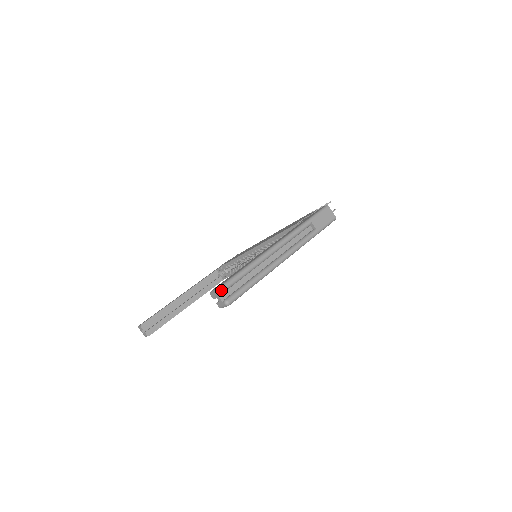
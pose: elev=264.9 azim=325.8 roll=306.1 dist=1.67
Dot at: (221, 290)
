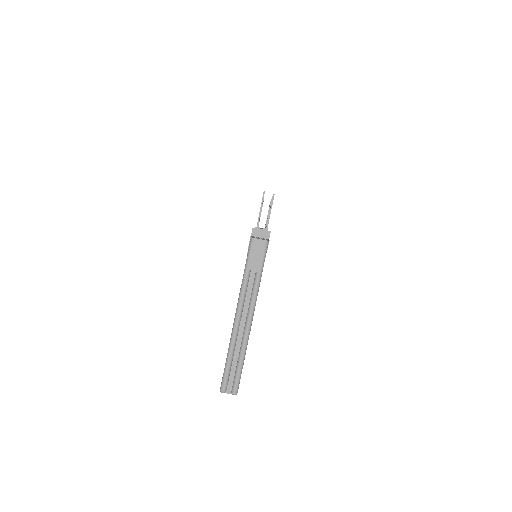
Dot at: (223, 391)
